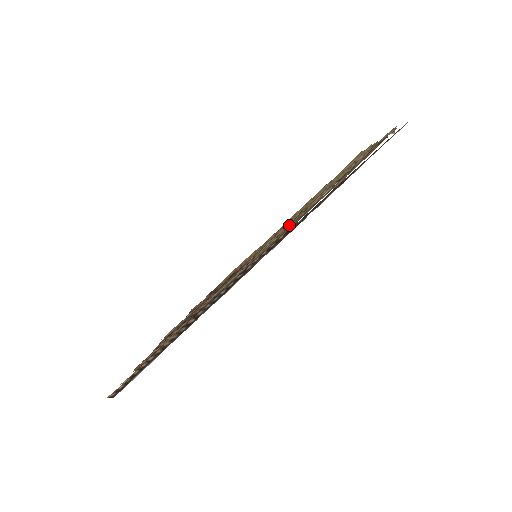
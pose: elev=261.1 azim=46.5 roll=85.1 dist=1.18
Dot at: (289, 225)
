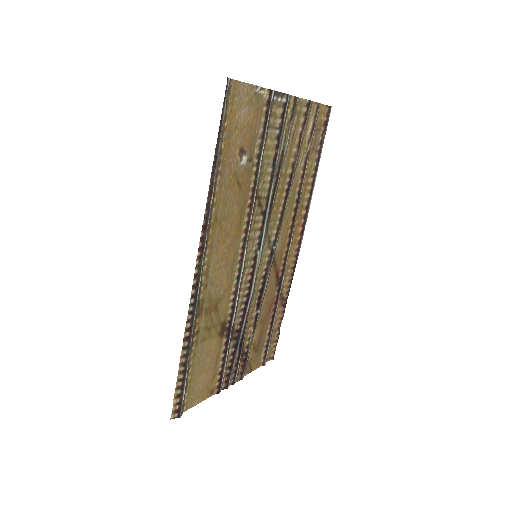
Dot at: (263, 215)
